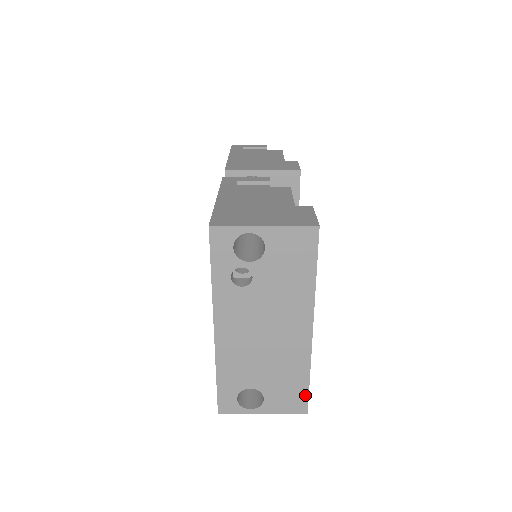
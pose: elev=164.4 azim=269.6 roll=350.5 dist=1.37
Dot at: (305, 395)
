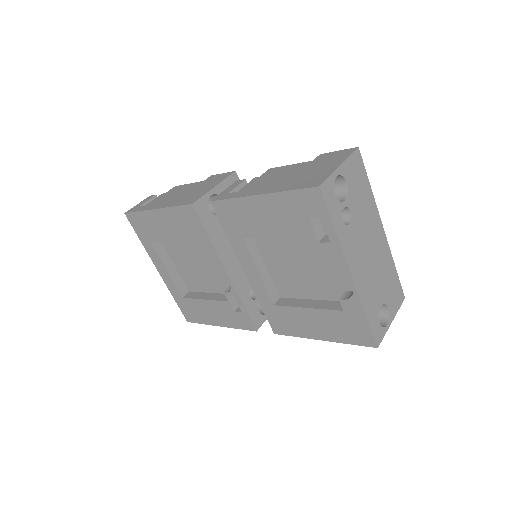
Dot at: (399, 284)
